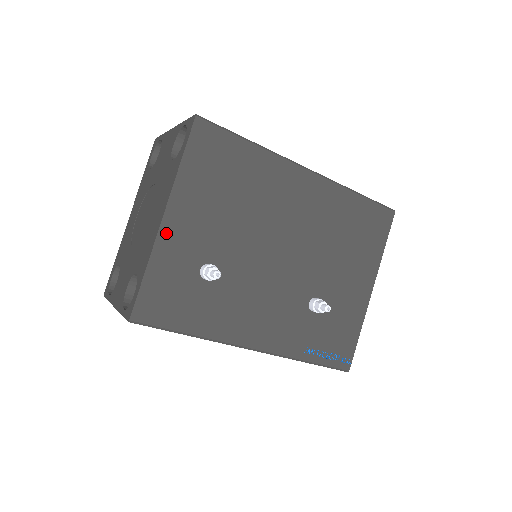
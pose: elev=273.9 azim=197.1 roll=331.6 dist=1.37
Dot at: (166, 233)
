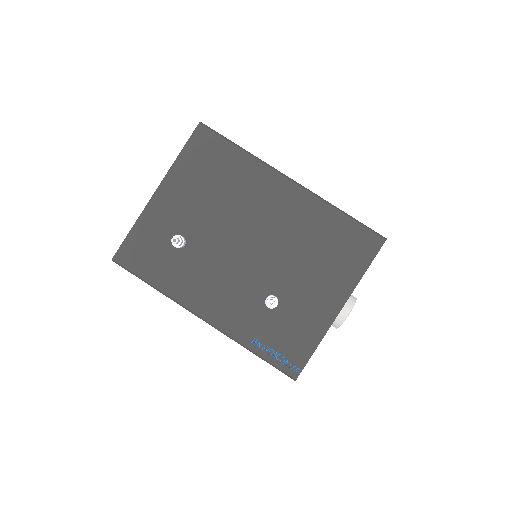
Dot at: (155, 203)
